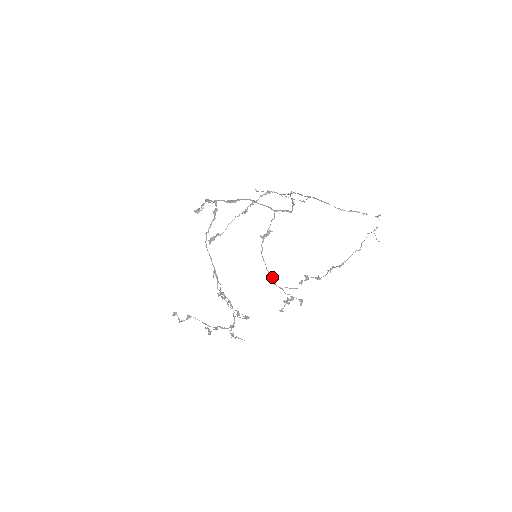
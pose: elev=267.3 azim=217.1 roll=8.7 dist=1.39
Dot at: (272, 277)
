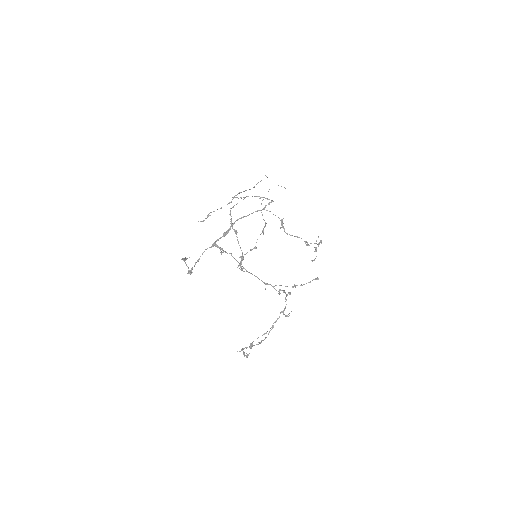
Dot at: occluded
